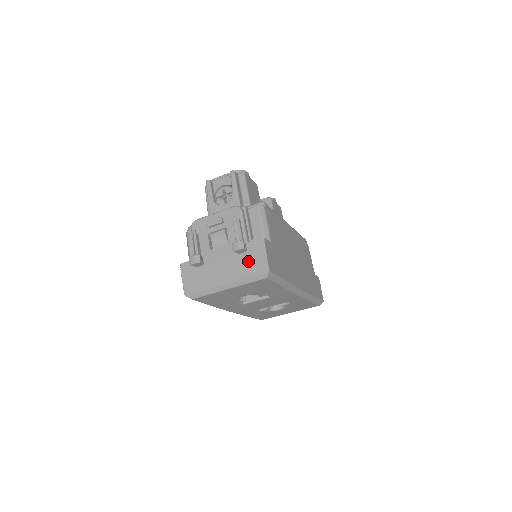
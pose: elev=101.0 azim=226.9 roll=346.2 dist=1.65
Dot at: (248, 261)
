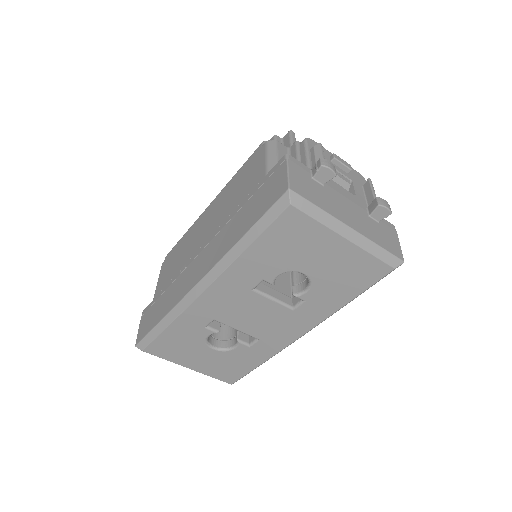
Dot at: (381, 232)
